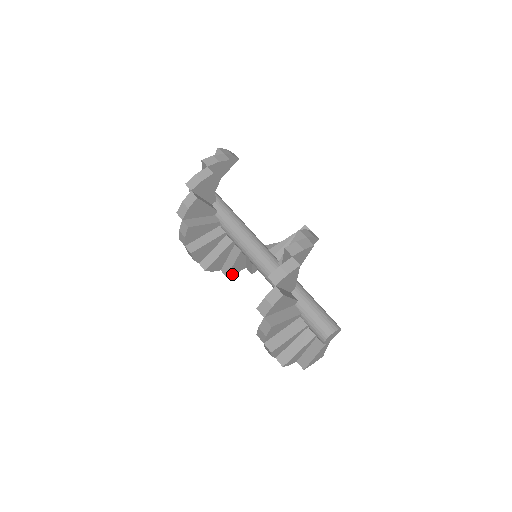
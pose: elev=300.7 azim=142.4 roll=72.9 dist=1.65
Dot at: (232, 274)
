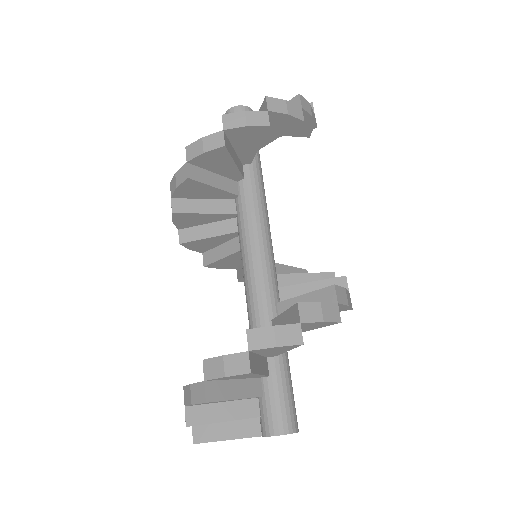
Dot at: (186, 246)
